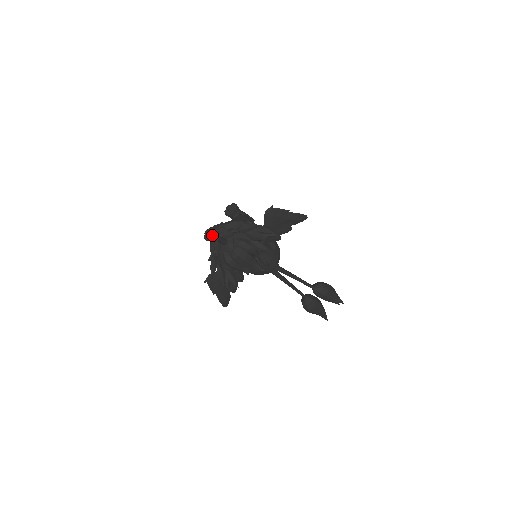
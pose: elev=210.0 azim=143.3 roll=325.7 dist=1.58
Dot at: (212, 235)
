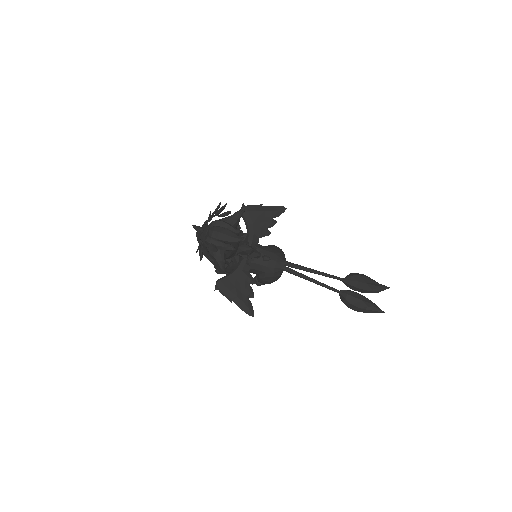
Dot at: (197, 238)
